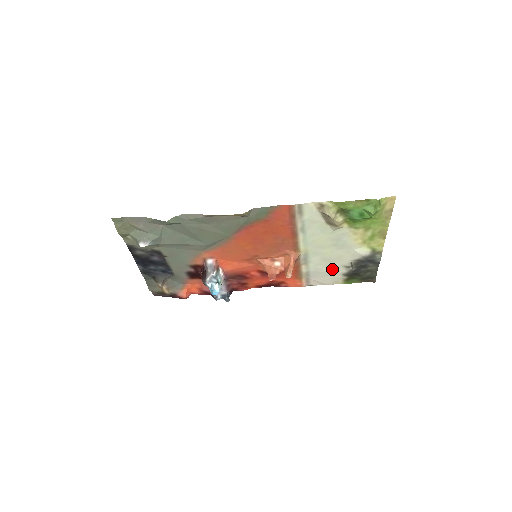
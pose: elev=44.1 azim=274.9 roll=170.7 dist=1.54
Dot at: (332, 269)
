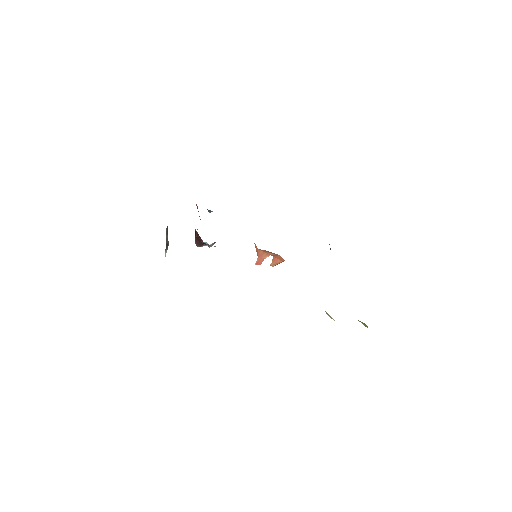
Dot at: occluded
